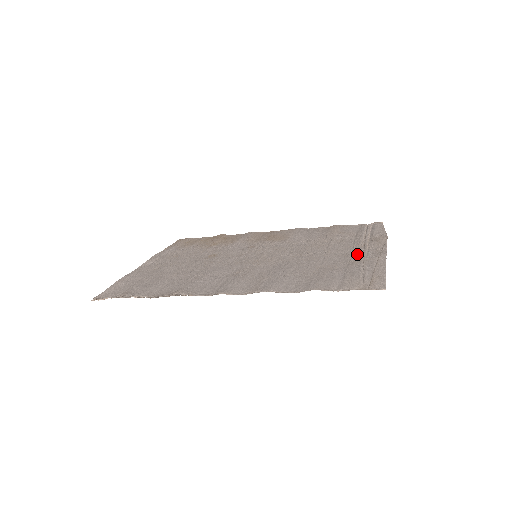
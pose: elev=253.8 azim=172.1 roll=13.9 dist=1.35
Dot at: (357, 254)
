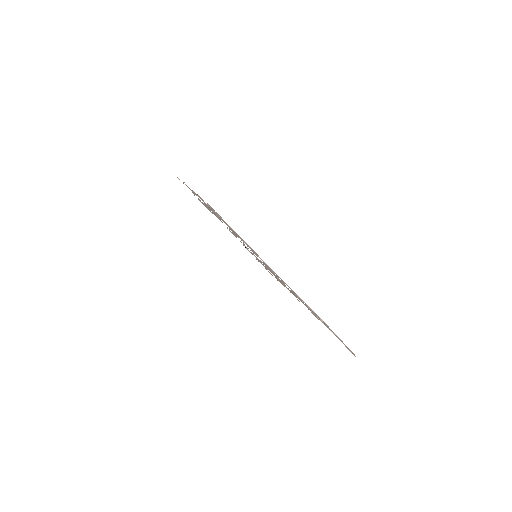
Dot at: occluded
